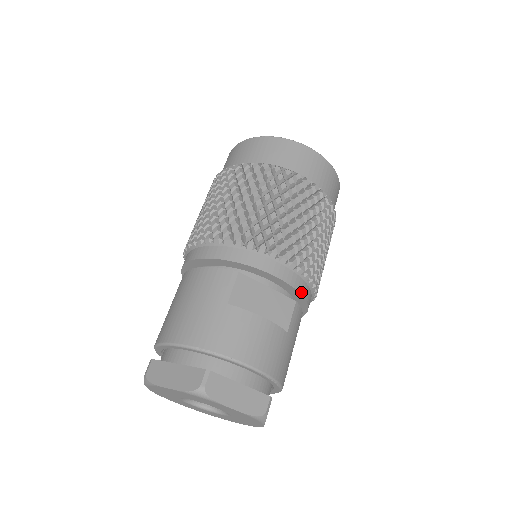
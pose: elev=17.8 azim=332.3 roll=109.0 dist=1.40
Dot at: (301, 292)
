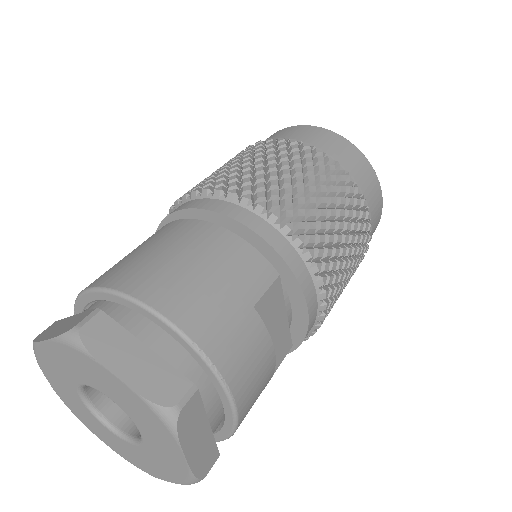
Dot at: occluded
